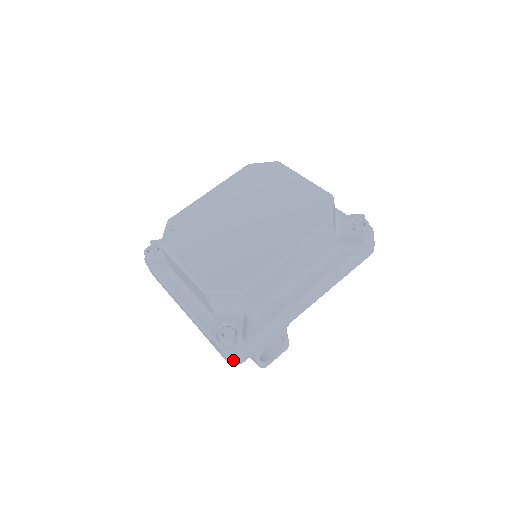
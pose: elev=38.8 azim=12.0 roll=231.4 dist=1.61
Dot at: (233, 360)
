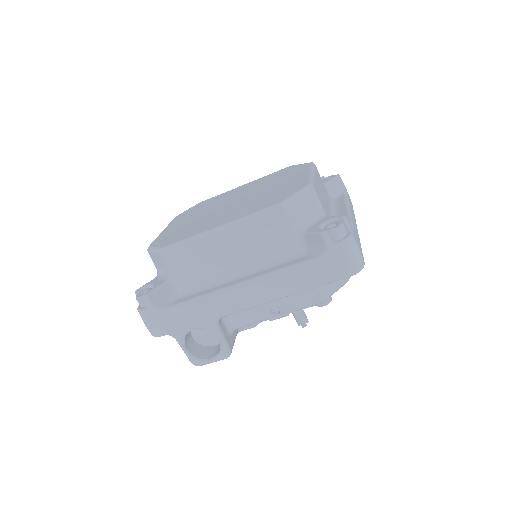
Dot at: (147, 326)
